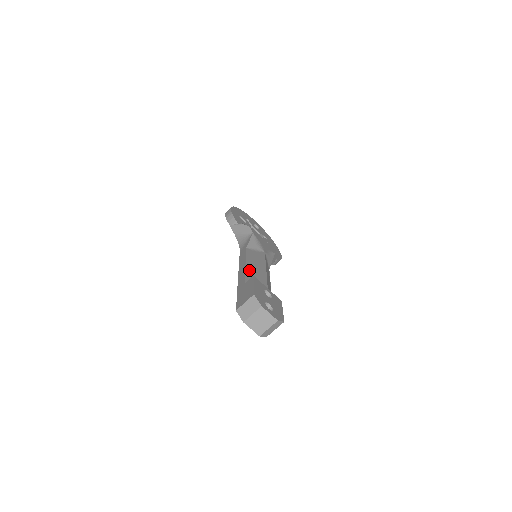
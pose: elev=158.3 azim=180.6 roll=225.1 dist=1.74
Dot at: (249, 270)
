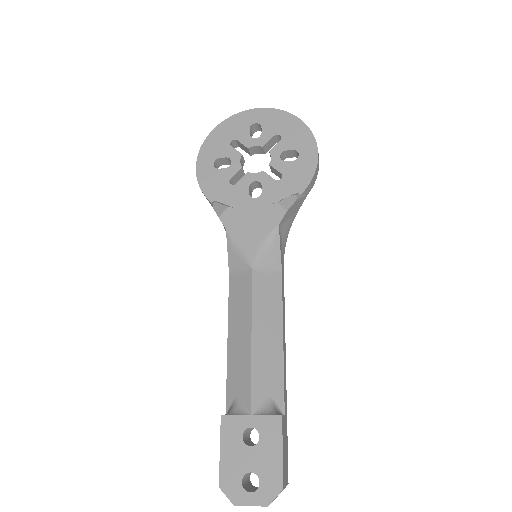
Dot at: (230, 363)
